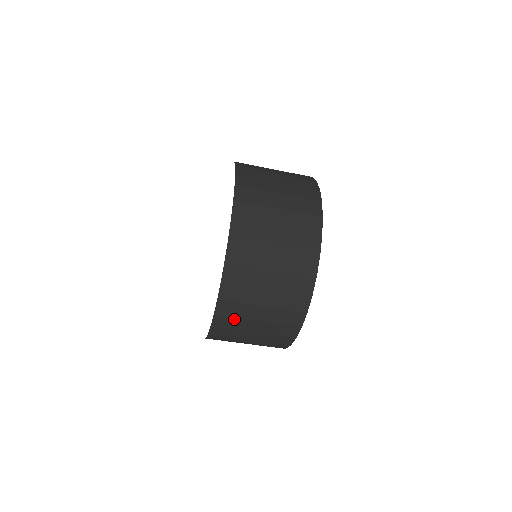
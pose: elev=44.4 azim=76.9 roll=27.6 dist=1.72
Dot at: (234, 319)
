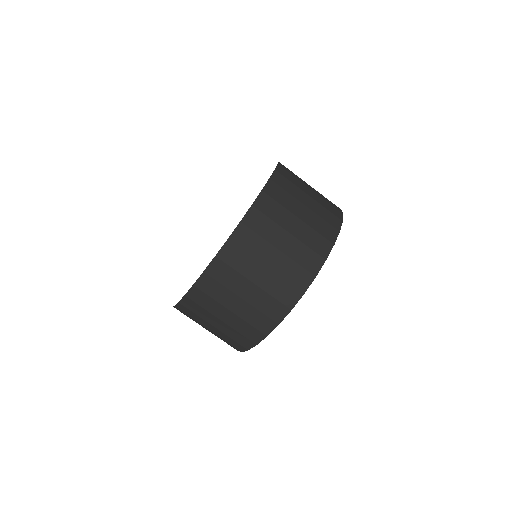
Dot at: (201, 307)
